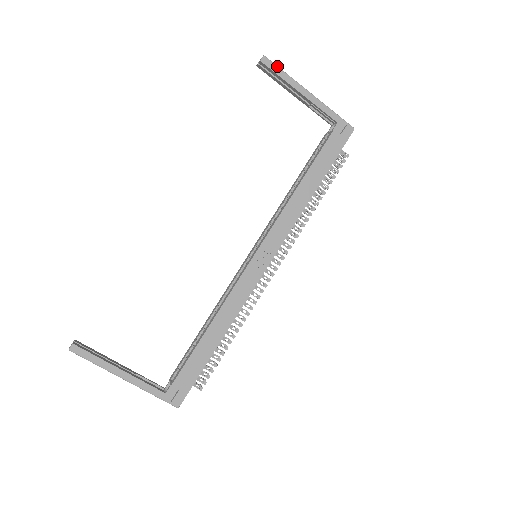
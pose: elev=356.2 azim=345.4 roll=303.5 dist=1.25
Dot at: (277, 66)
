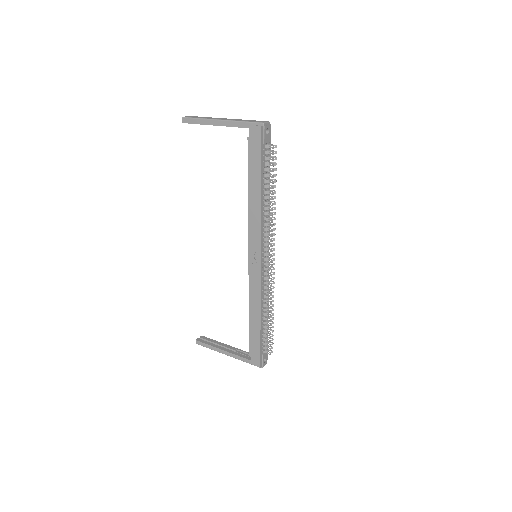
Dot at: (192, 118)
